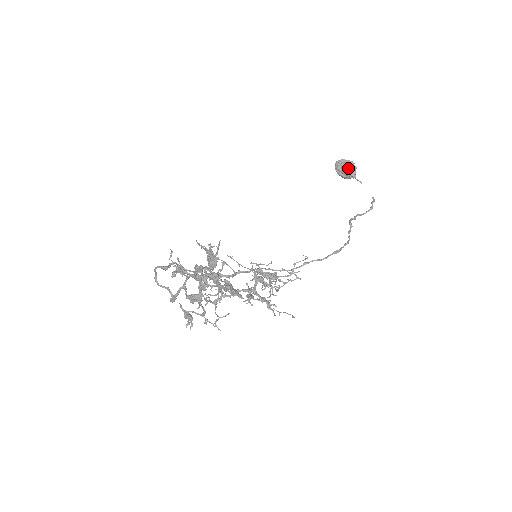
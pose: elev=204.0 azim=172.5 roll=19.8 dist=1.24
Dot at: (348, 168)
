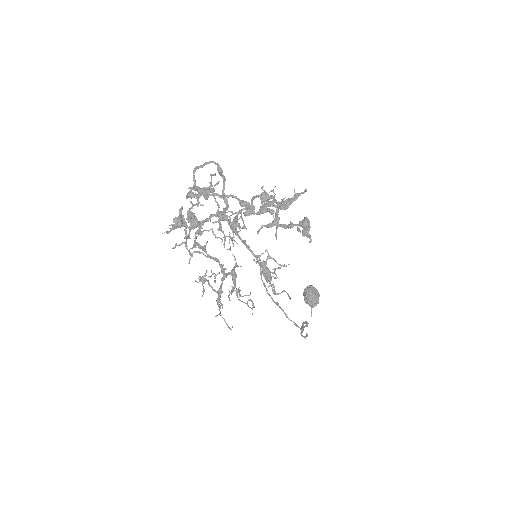
Dot at: (317, 296)
